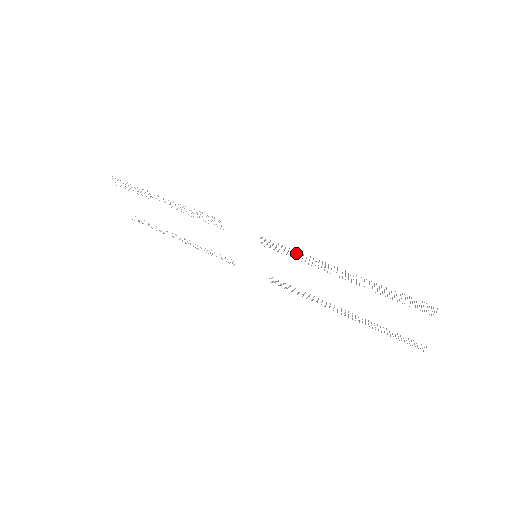
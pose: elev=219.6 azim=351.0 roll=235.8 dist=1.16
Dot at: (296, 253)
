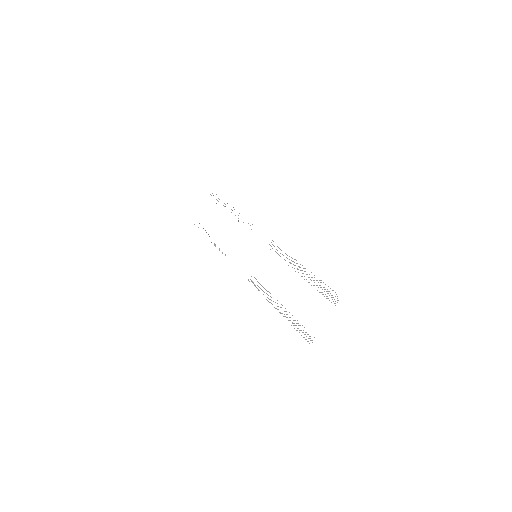
Dot at: occluded
